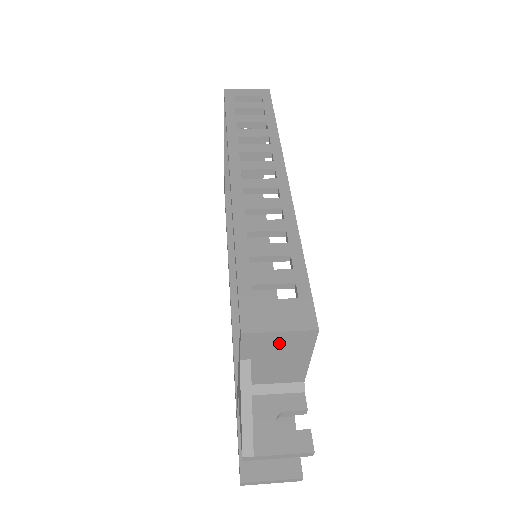
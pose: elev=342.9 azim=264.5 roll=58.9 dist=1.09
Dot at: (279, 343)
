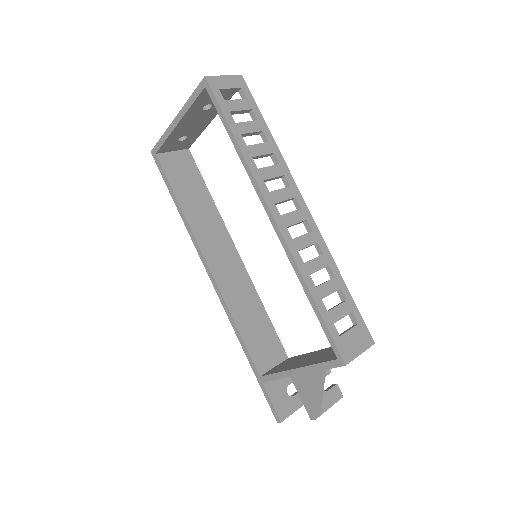
Dot at: occluded
